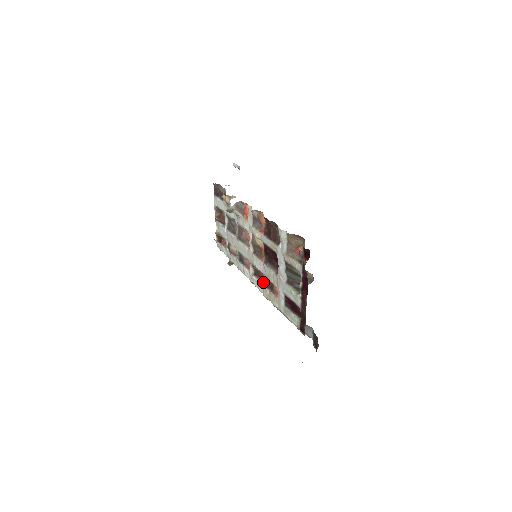
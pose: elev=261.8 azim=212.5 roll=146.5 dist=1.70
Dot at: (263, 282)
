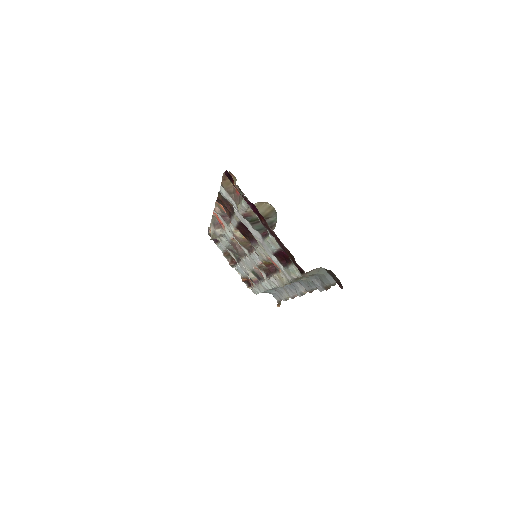
Dot at: (271, 273)
